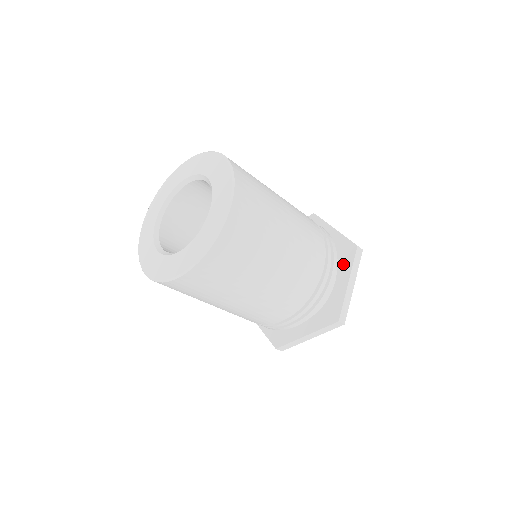
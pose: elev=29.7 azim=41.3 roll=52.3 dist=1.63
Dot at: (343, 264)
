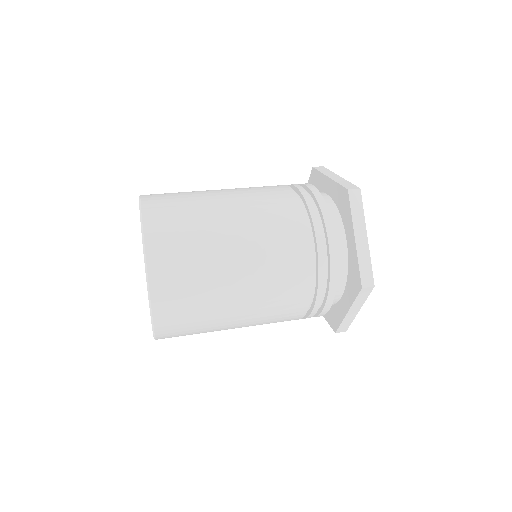
Dot at: (349, 290)
